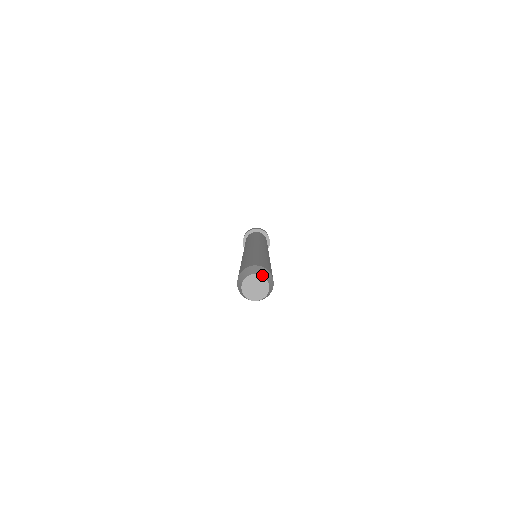
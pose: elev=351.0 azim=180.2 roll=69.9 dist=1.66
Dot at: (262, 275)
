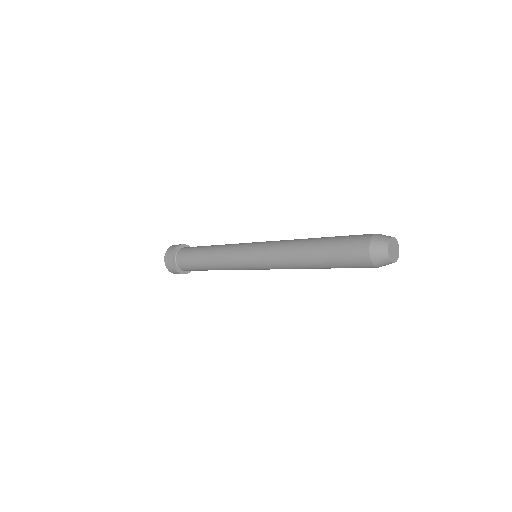
Dot at: (396, 240)
